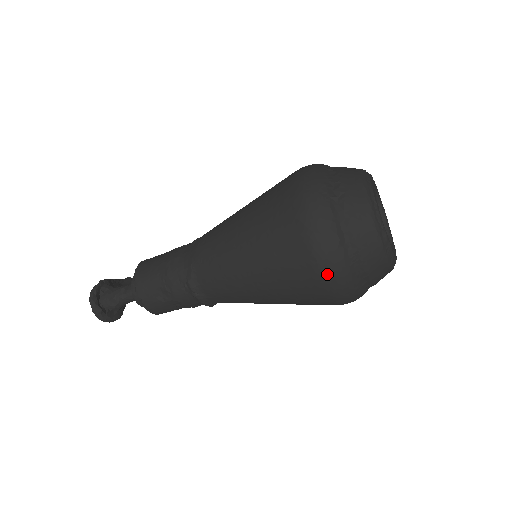
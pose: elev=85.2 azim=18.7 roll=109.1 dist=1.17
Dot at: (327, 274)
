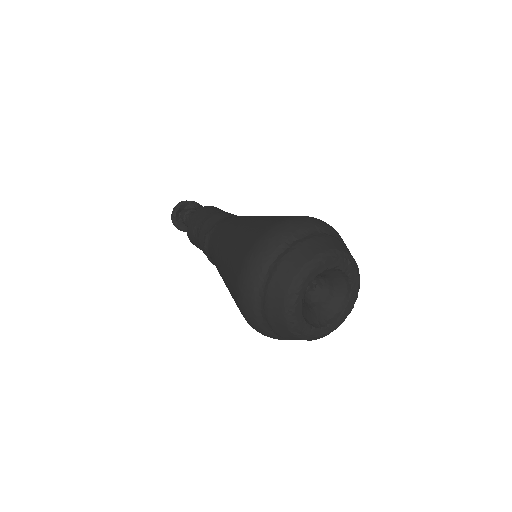
Dot at: (240, 288)
